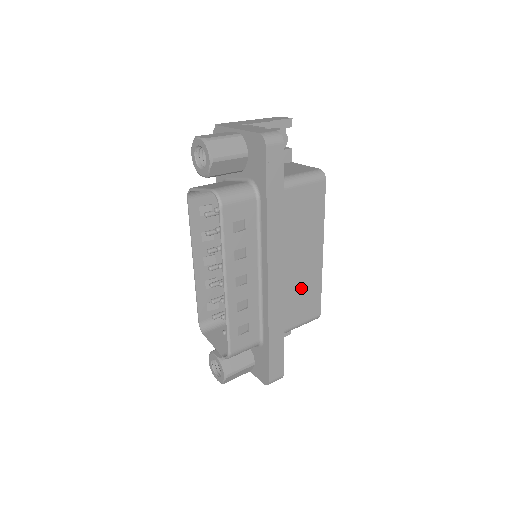
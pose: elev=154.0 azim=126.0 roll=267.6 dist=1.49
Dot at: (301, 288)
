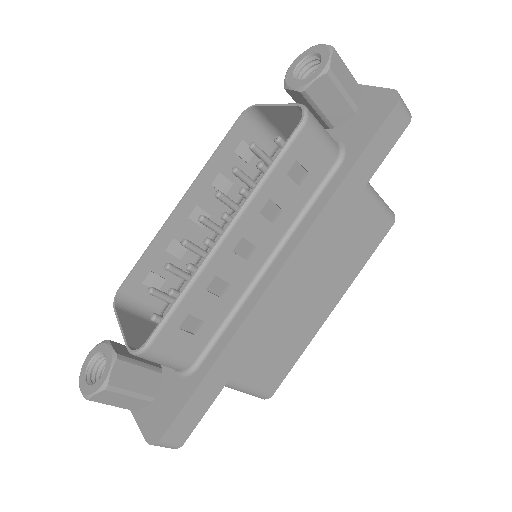
Dot at: (284, 335)
